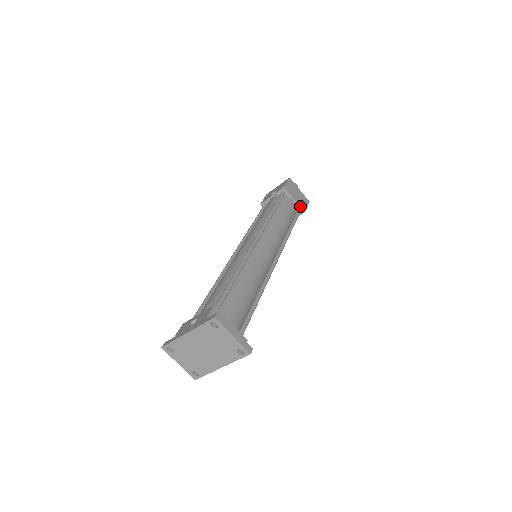
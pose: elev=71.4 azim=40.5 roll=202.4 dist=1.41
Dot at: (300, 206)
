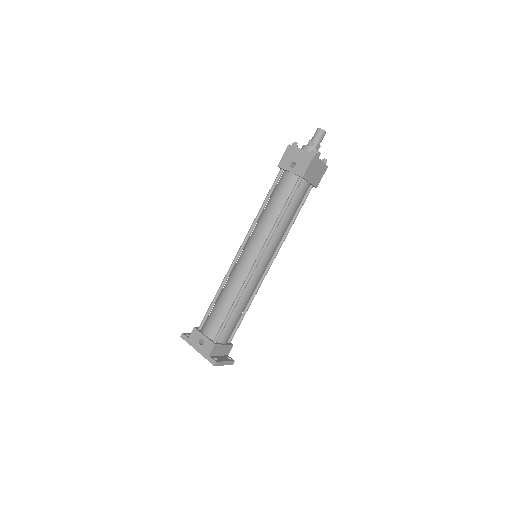
Dot at: (314, 185)
